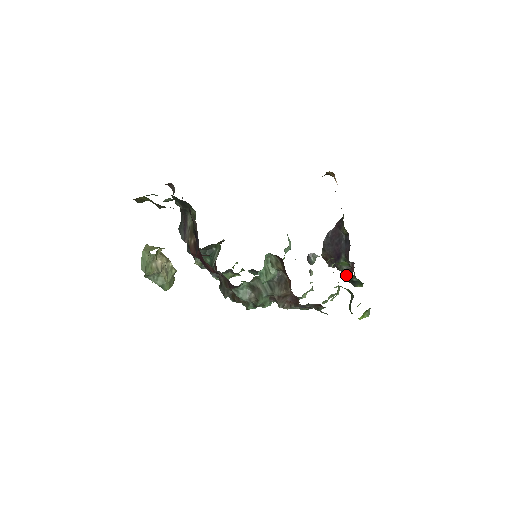
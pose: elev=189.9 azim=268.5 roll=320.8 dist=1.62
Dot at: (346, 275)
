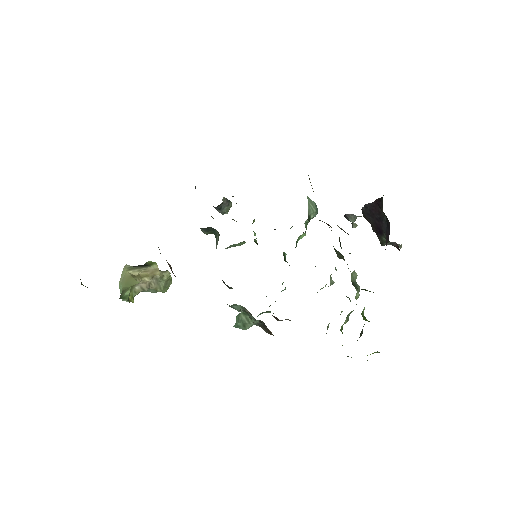
Dot at: occluded
